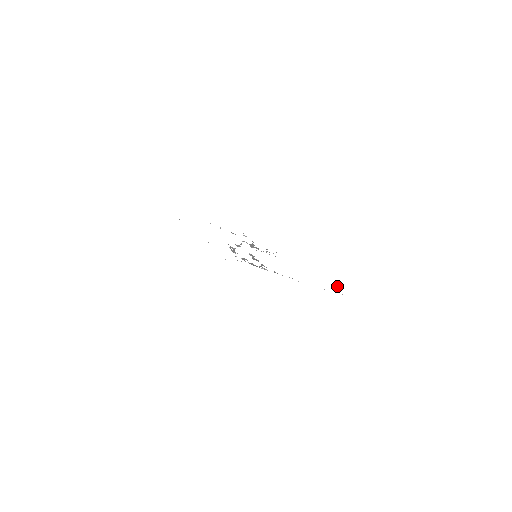
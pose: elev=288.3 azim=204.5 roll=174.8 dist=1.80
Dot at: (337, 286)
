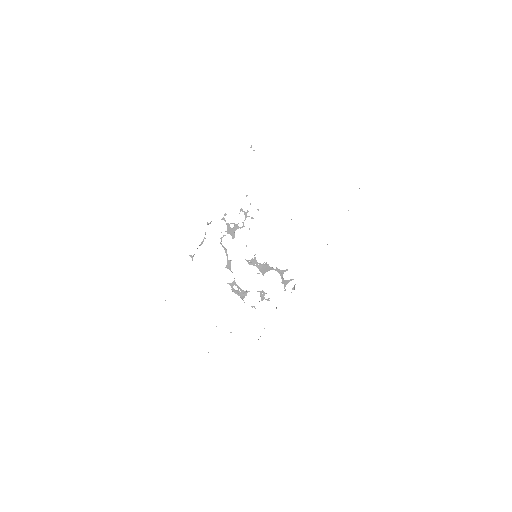
Dot at: occluded
